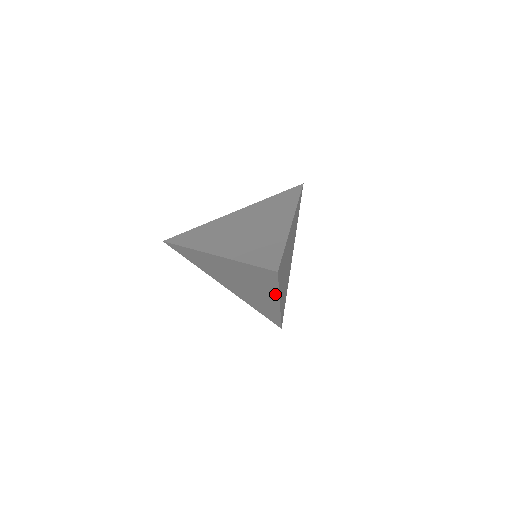
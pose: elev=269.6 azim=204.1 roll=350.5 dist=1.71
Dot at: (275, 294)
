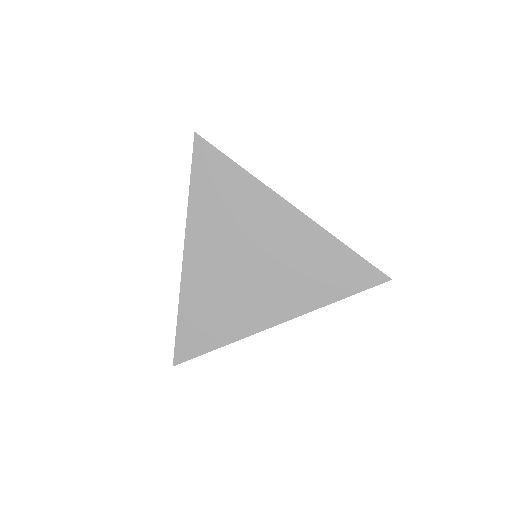
Dot at: occluded
